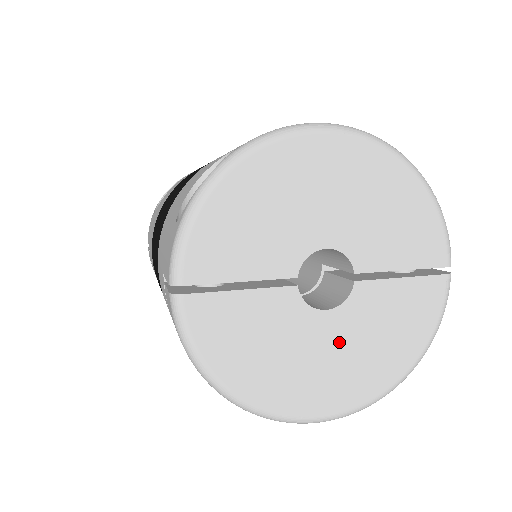
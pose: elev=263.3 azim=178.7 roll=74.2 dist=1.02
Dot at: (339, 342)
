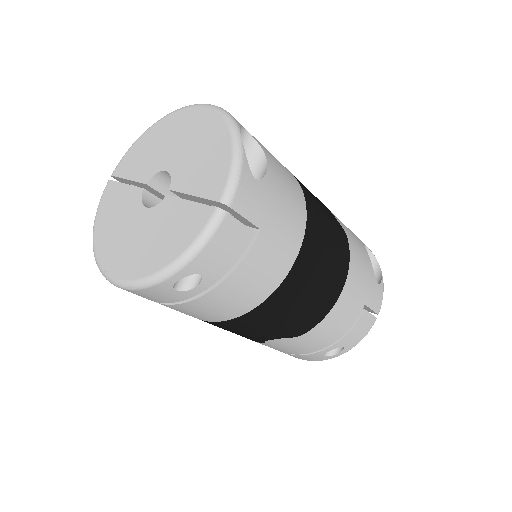
Dot at: (141, 230)
